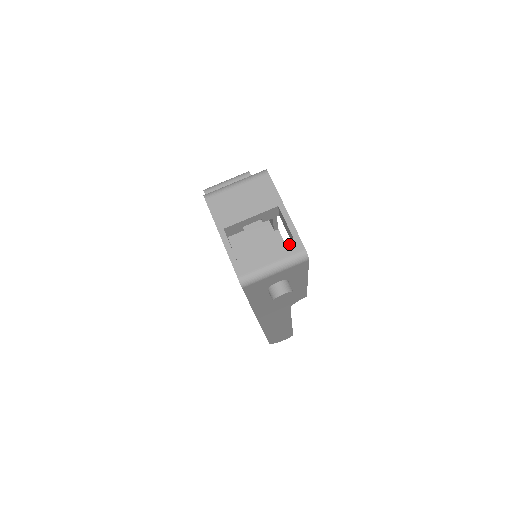
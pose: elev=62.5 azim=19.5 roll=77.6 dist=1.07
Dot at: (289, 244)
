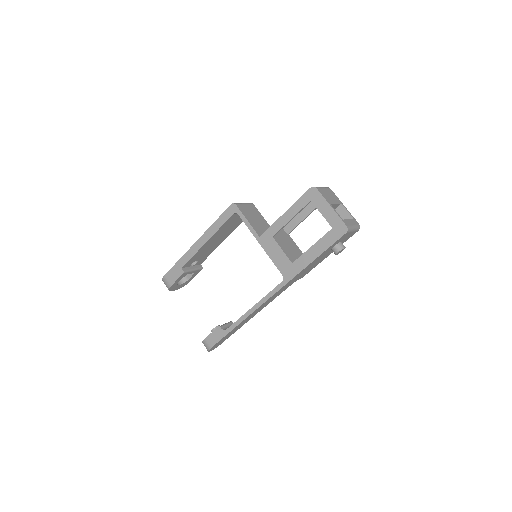
Dot at: (354, 220)
